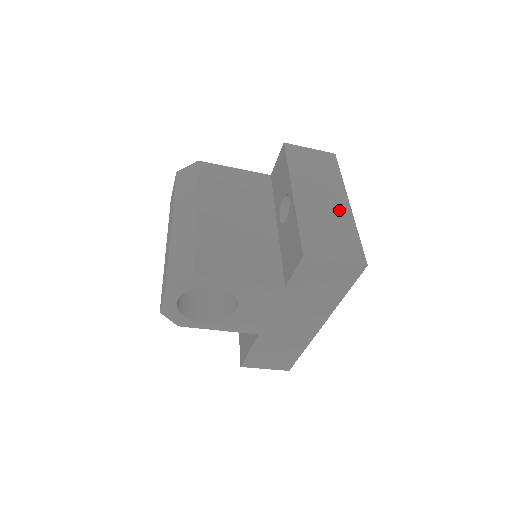
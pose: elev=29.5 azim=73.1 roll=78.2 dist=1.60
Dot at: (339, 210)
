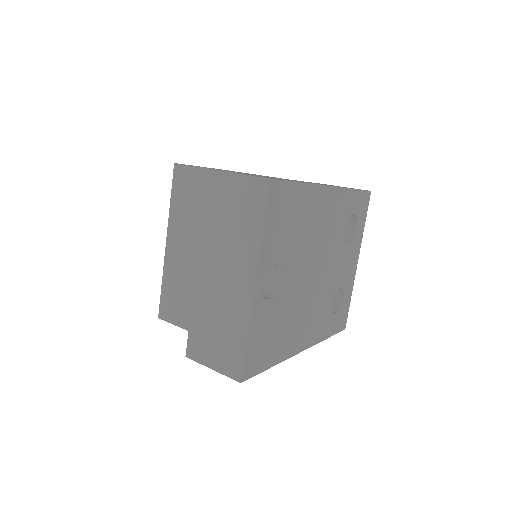
Dot at: (237, 298)
